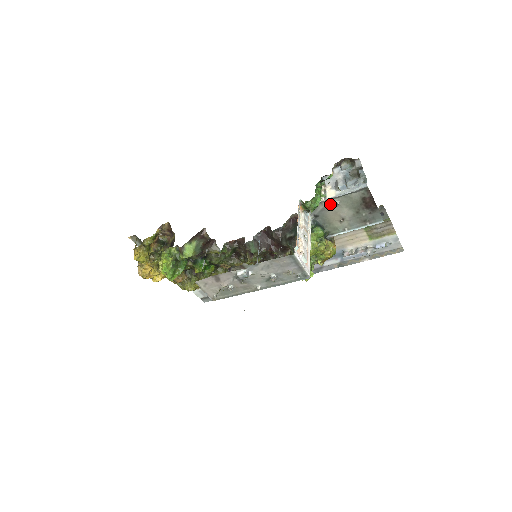
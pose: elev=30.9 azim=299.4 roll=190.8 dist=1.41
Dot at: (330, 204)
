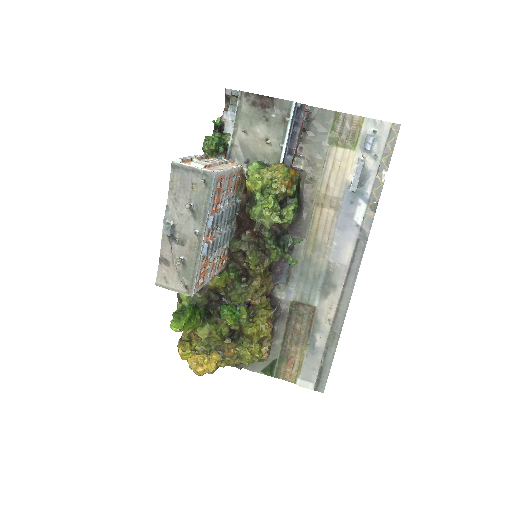
Dot at: (241, 139)
